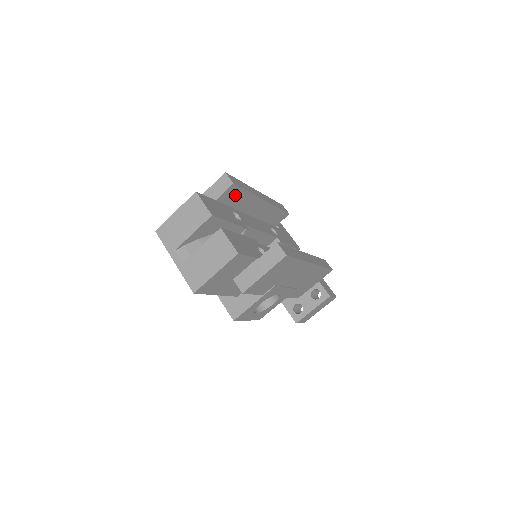
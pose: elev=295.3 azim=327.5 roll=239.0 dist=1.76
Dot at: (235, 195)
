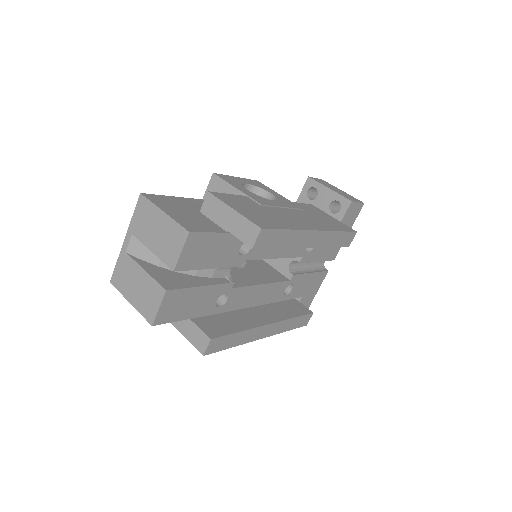
Dot at: occluded
